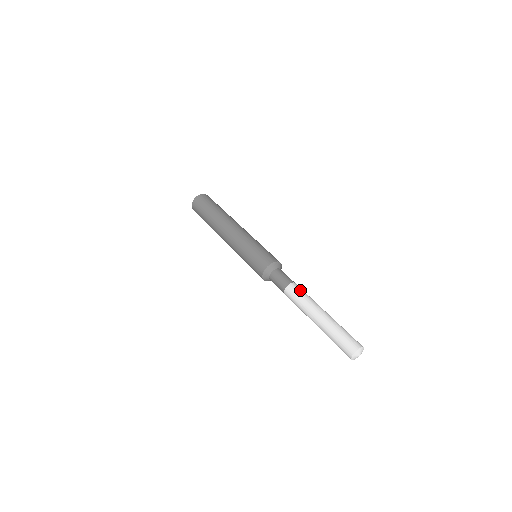
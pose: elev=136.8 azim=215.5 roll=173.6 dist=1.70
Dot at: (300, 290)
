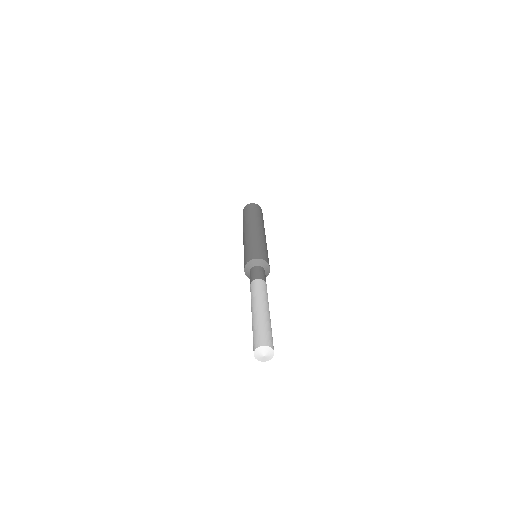
Dot at: (266, 288)
